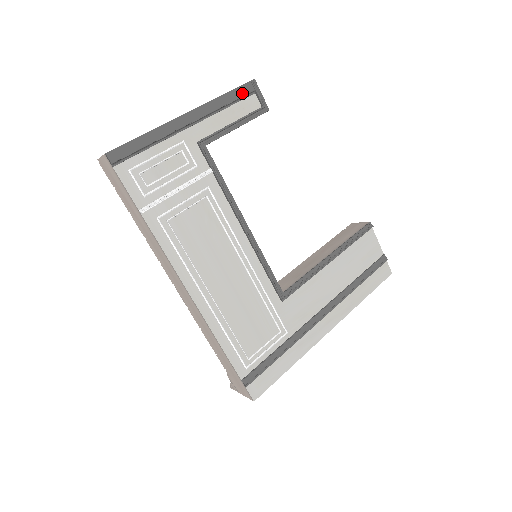
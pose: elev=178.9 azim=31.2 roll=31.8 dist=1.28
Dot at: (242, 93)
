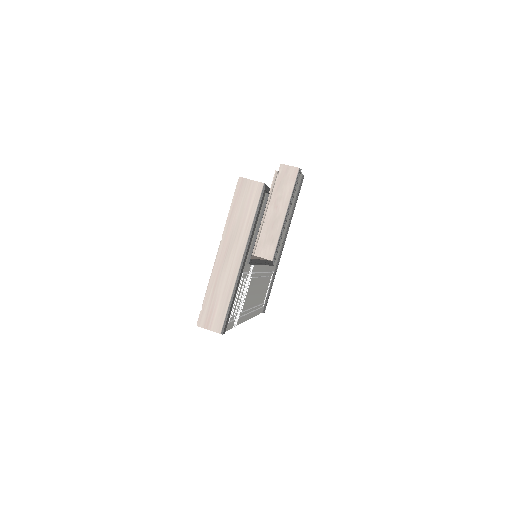
Dot at: (261, 204)
